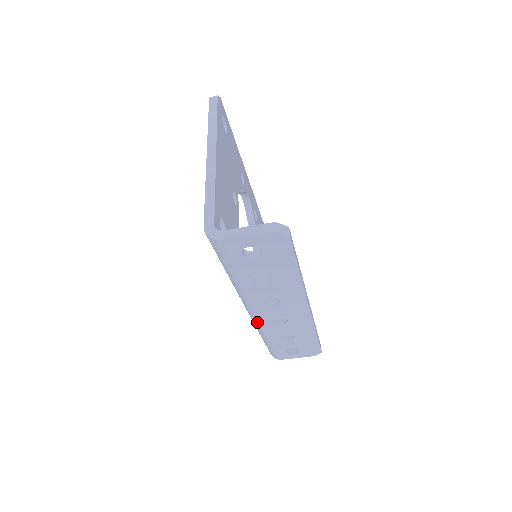
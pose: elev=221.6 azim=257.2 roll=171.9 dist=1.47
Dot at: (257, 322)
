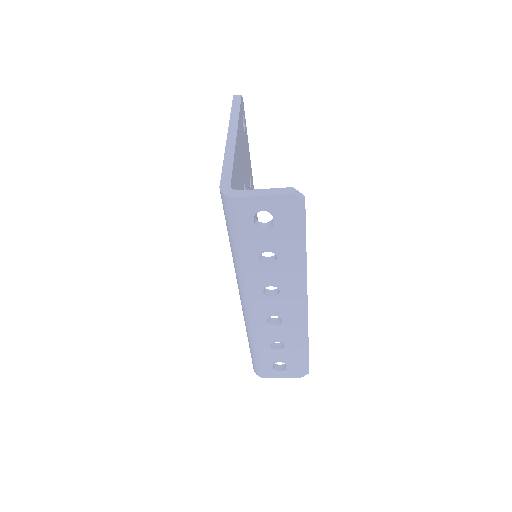
Dot at: (250, 319)
